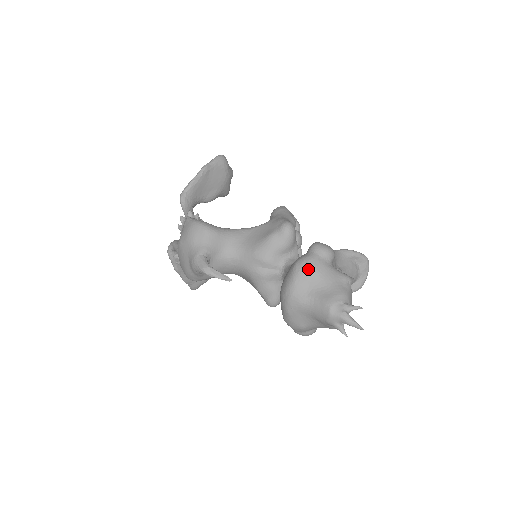
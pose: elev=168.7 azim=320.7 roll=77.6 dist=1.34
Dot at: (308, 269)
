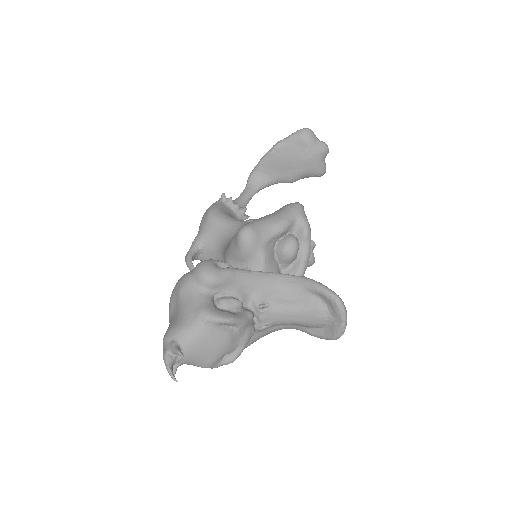
Dot at: (177, 288)
